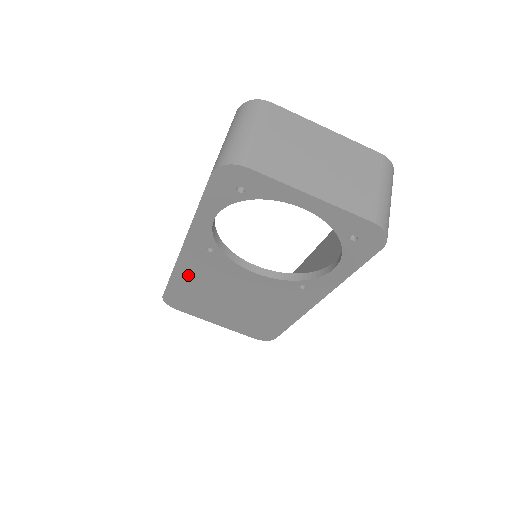
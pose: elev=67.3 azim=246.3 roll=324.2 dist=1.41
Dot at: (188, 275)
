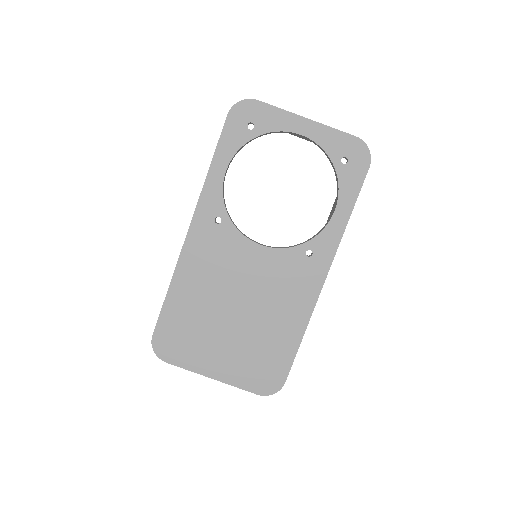
Dot at: (190, 276)
